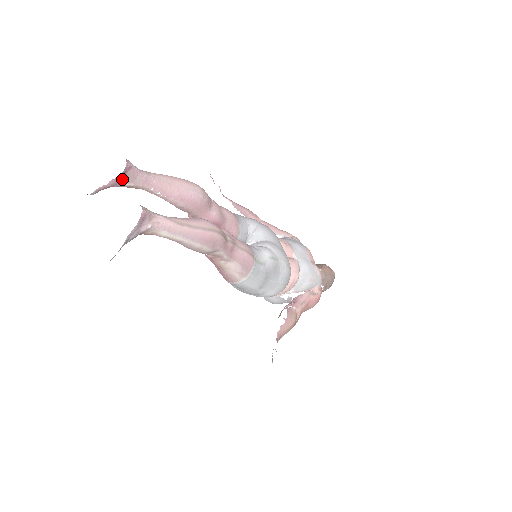
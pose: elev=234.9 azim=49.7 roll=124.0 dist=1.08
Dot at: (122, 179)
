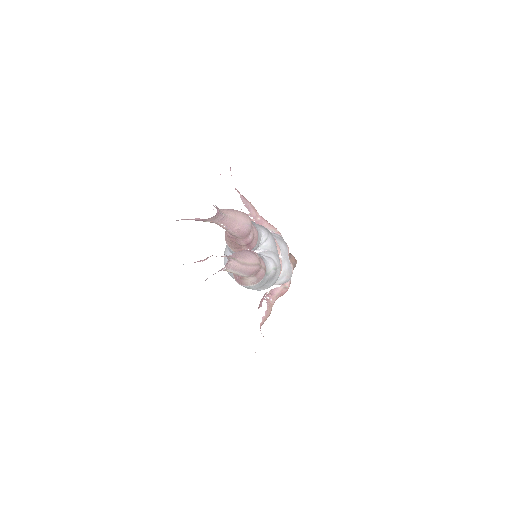
Dot at: (206, 219)
